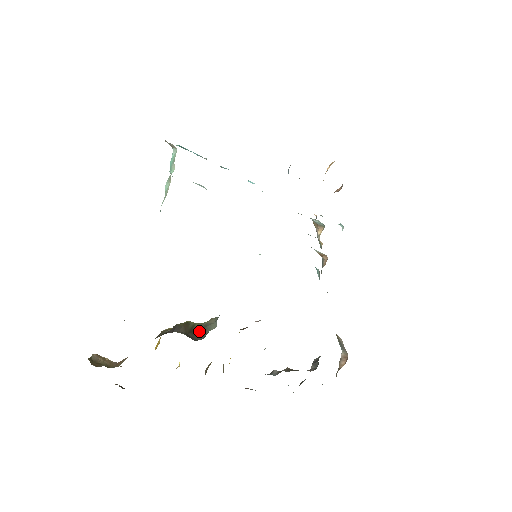
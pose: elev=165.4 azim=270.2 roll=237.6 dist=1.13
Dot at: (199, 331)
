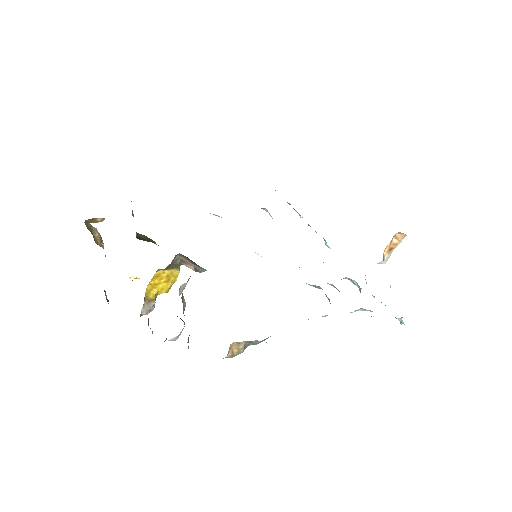
Dot at: (149, 241)
